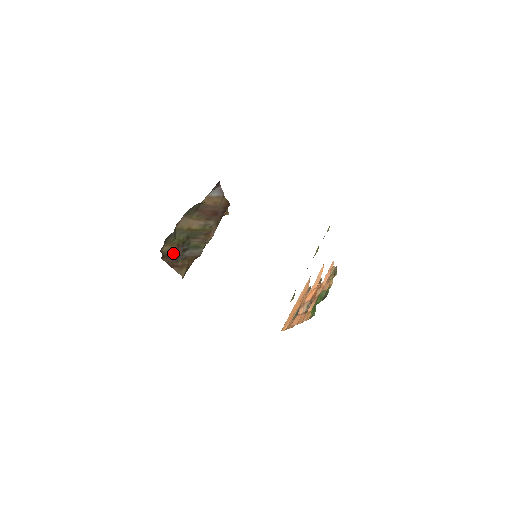
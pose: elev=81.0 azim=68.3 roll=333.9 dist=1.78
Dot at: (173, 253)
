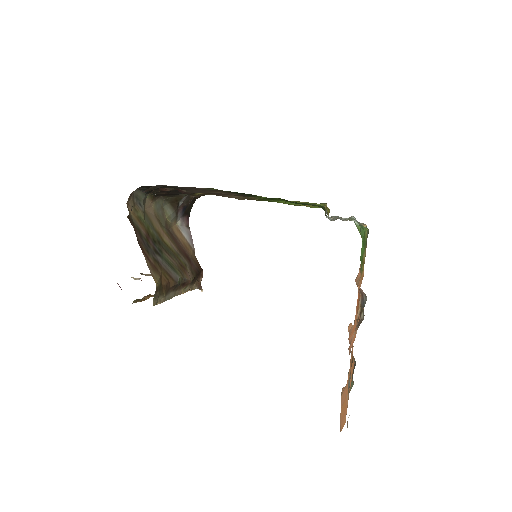
Dot at: (142, 235)
